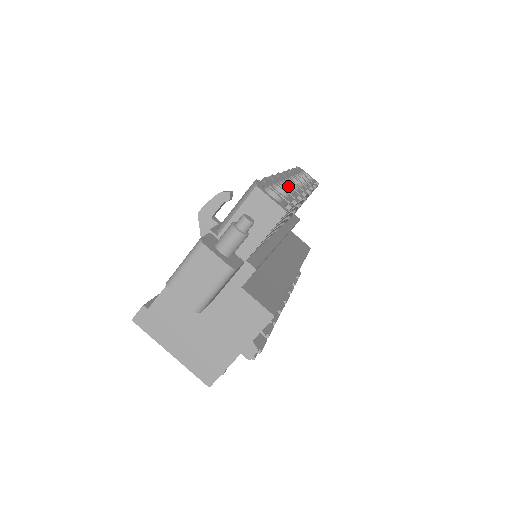
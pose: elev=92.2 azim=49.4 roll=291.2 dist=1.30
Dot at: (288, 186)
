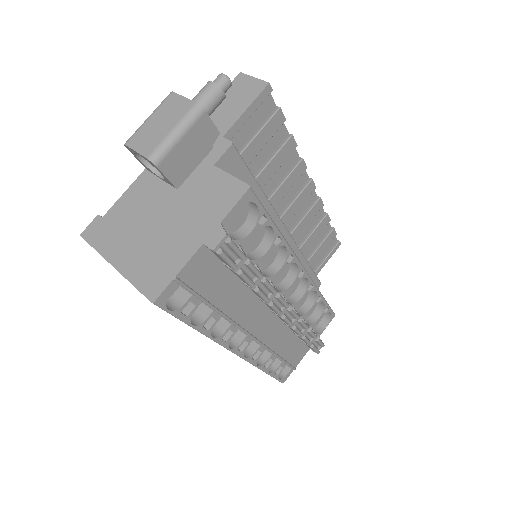
Dot at: occluded
